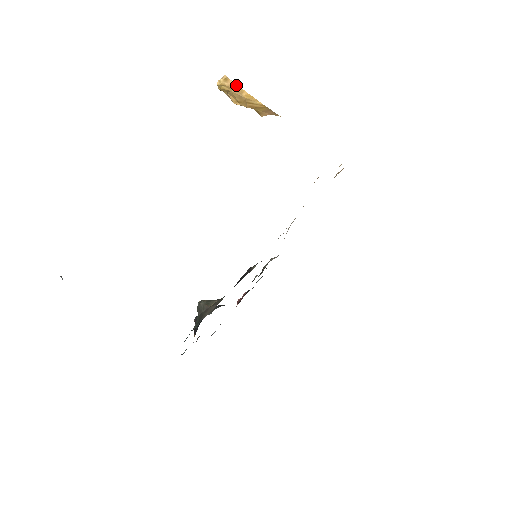
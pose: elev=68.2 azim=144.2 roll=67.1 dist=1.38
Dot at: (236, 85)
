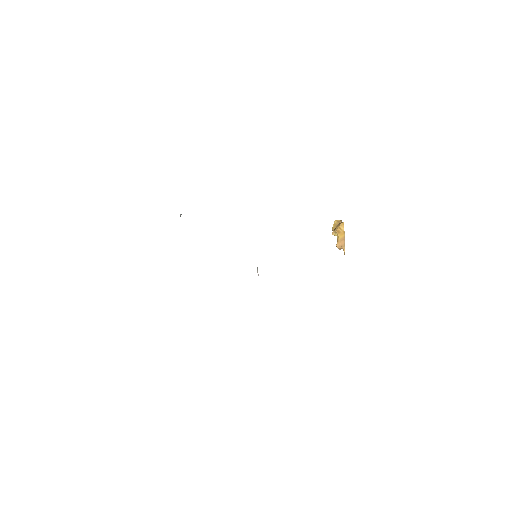
Dot at: occluded
